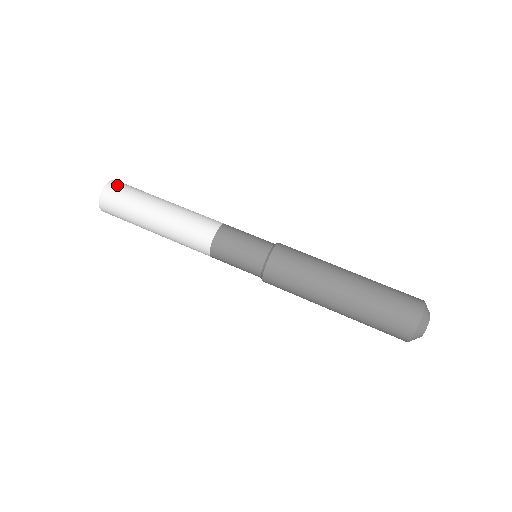
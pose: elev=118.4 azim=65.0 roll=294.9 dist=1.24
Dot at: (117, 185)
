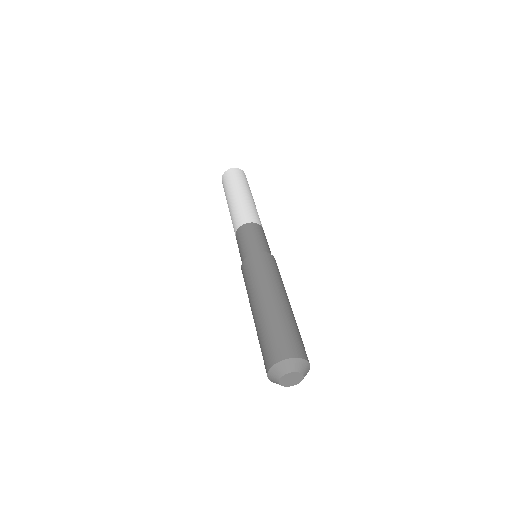
Dot at: (238, 172)
